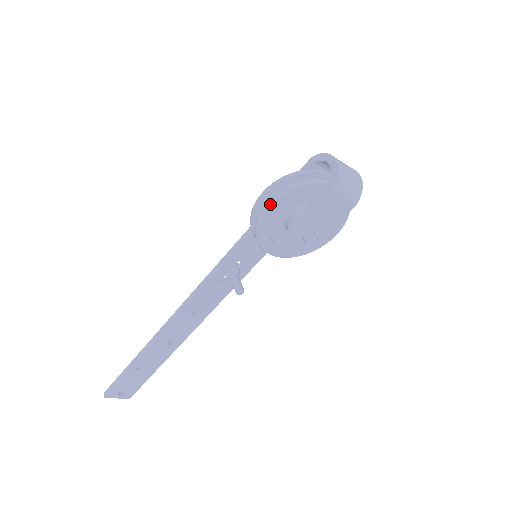
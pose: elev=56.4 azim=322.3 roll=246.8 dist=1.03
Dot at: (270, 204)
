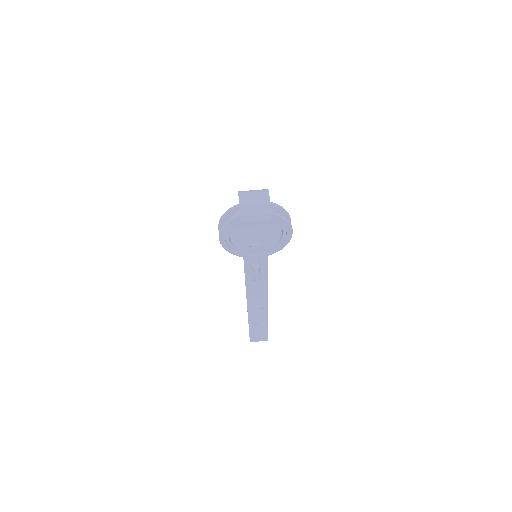
Dot at: (219, 238)
